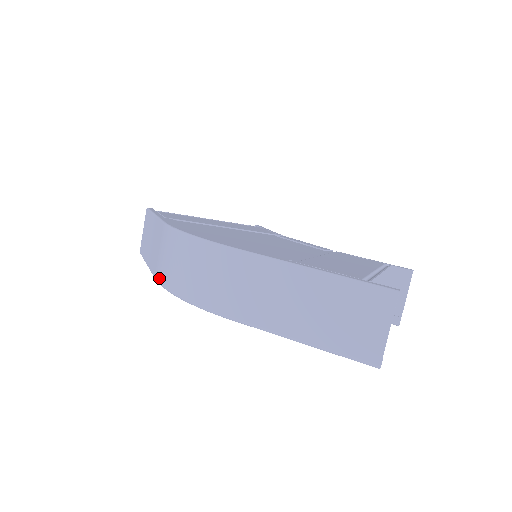
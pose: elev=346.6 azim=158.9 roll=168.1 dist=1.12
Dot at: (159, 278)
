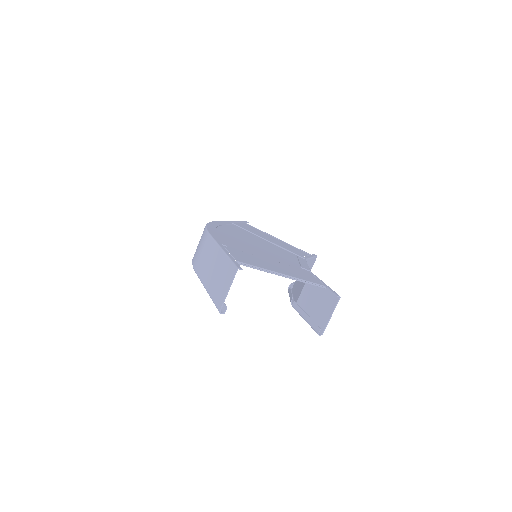
Dot at: occluded
